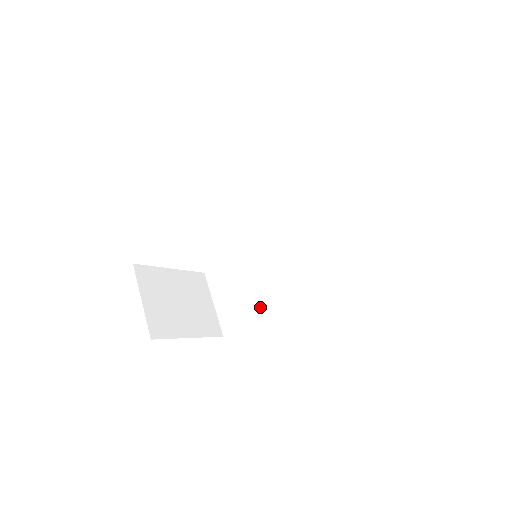
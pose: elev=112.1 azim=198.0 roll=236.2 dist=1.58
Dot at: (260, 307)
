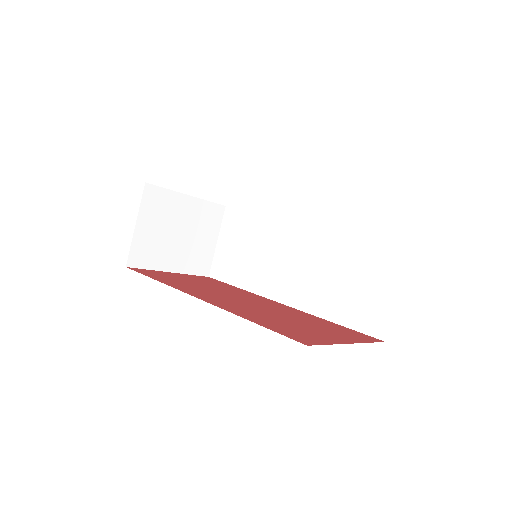
Dot at: (249, 281)
